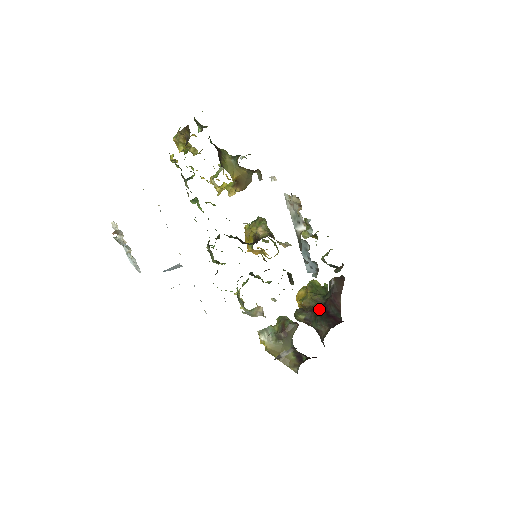
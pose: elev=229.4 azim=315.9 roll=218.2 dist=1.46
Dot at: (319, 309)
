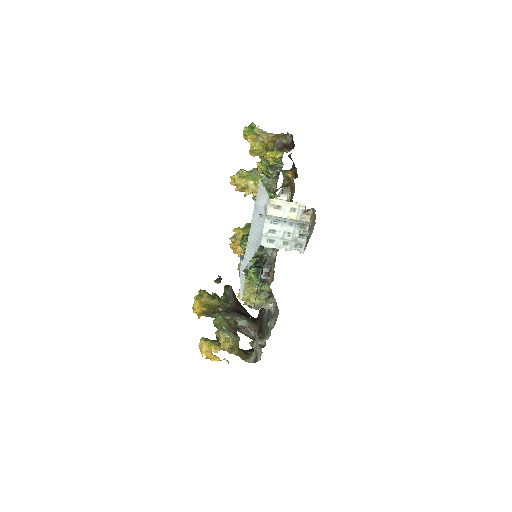
Dot at: occluded
